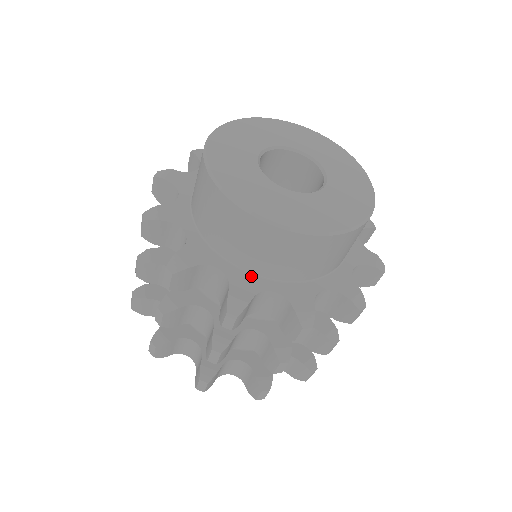
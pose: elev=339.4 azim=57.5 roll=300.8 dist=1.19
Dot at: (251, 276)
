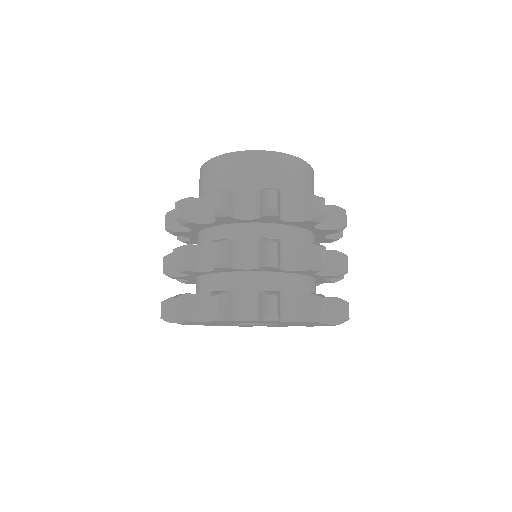
Dot at: occluded
